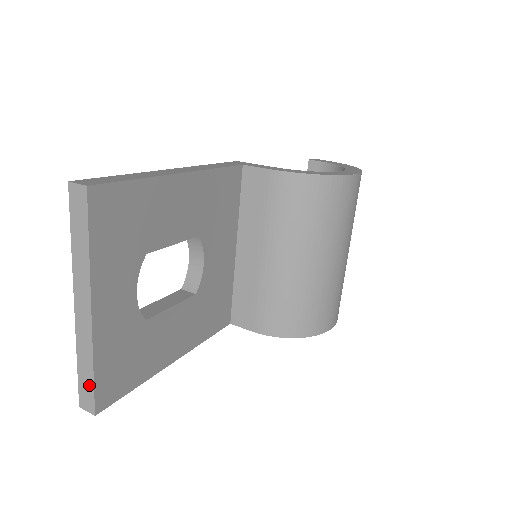
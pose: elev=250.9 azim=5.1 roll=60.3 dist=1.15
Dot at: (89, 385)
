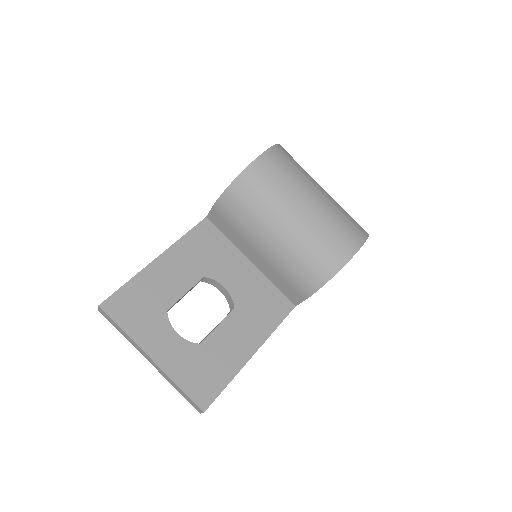
Dot at: (187, 398)
